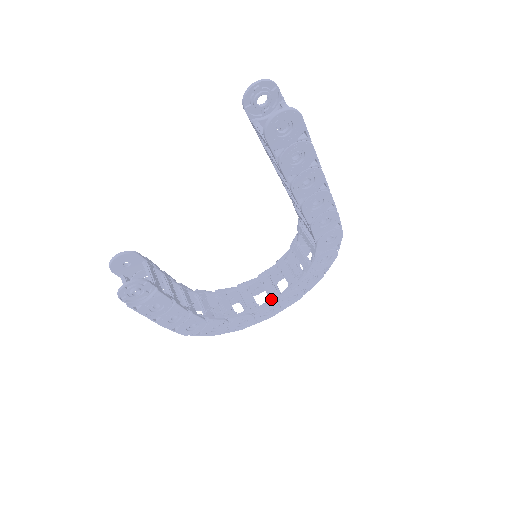
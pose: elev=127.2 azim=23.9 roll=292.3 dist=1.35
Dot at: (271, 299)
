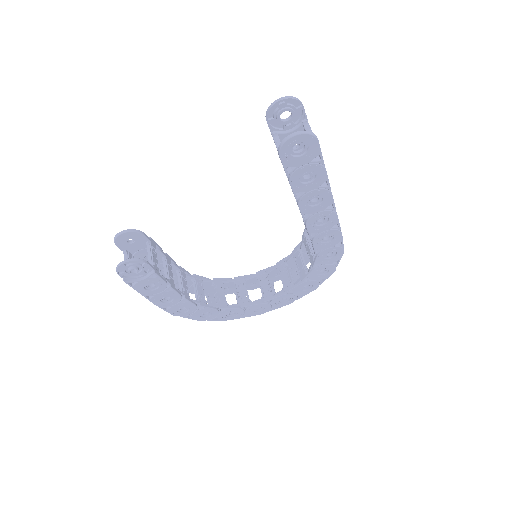
Dot at: (264, 298)
